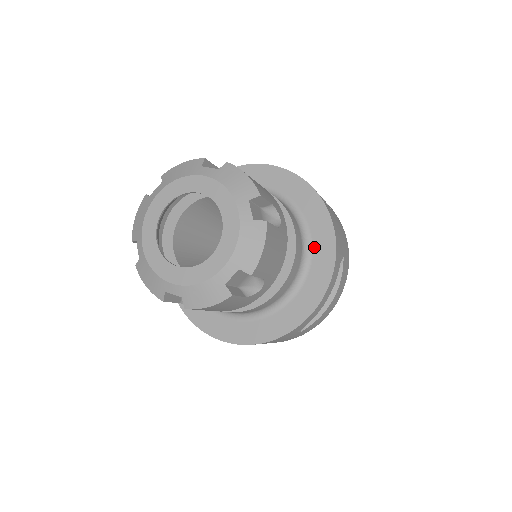
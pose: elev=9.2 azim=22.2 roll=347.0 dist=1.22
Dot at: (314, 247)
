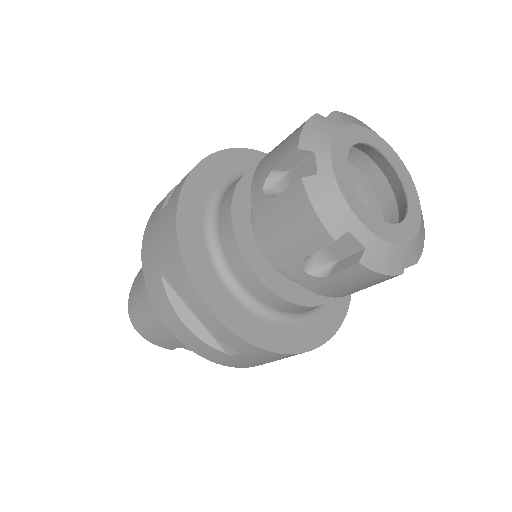
Dot at: occluded
